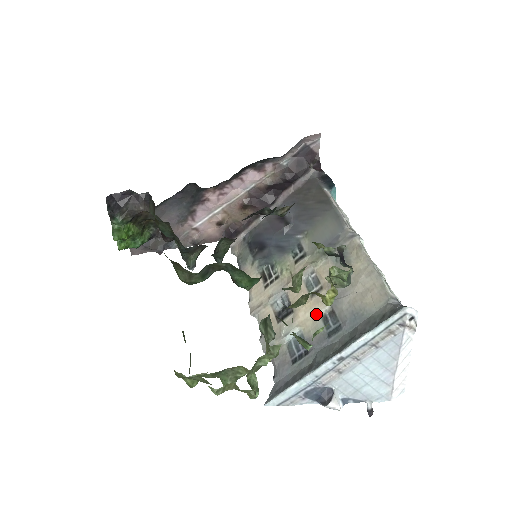
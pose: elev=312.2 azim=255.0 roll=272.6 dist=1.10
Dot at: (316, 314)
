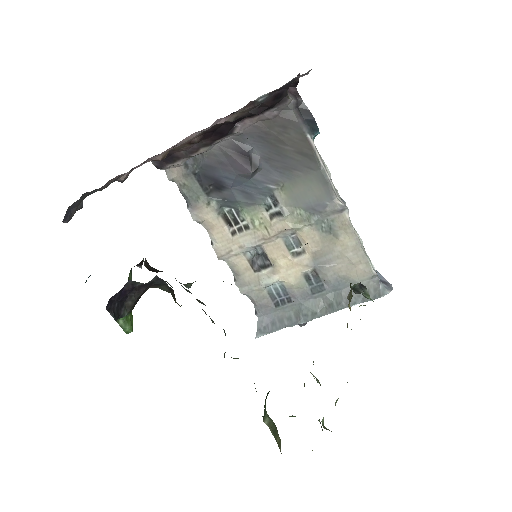
Dot at: (299, 273)
